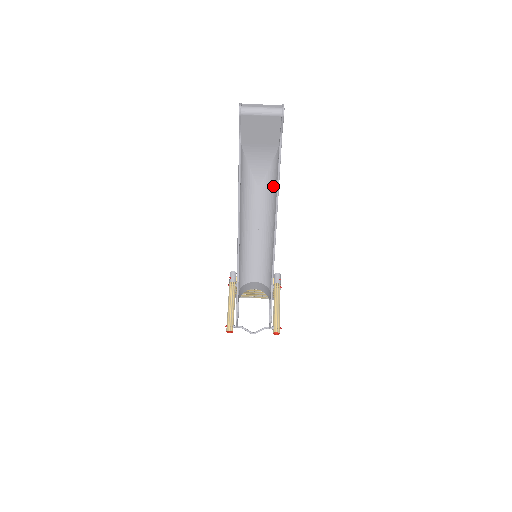
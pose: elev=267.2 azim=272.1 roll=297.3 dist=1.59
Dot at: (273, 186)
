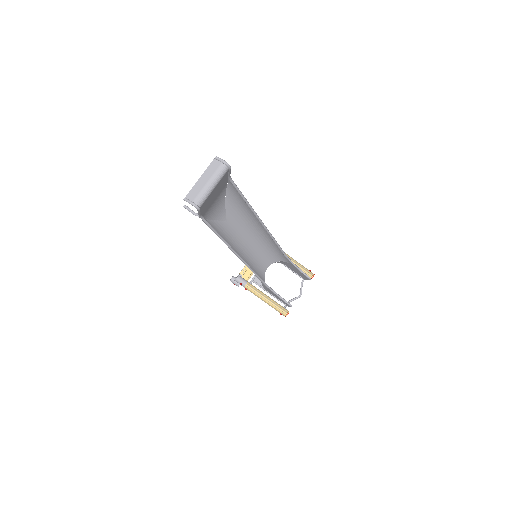
Dot at: (240, 209)
